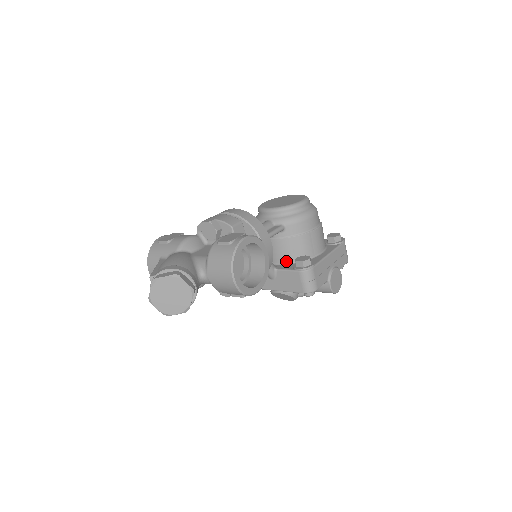
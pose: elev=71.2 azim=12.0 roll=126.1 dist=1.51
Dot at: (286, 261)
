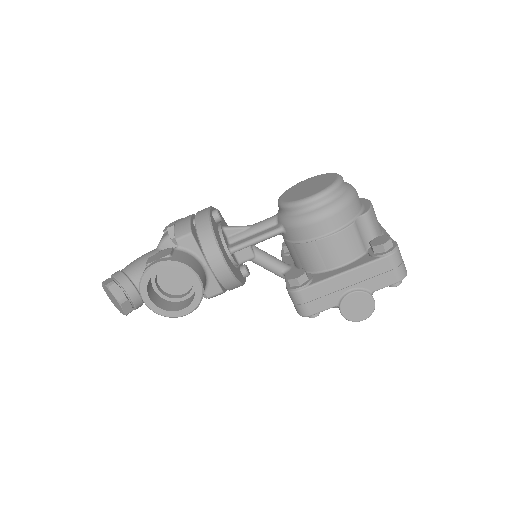
Dot at: (297, 266)
